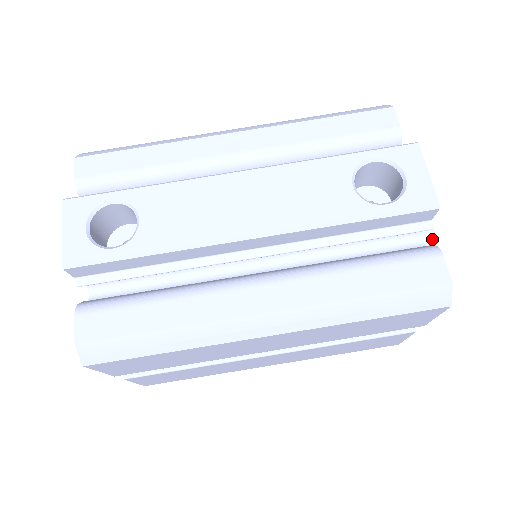
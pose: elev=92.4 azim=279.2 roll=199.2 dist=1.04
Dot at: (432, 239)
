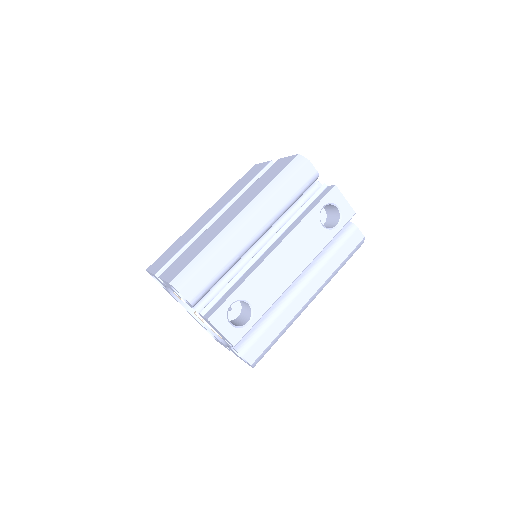
Dot at: occluded
